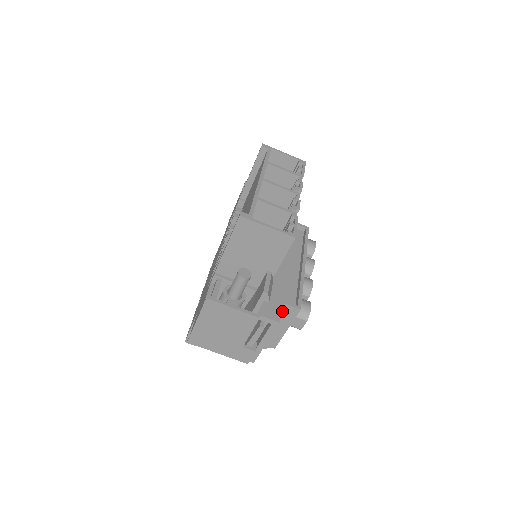
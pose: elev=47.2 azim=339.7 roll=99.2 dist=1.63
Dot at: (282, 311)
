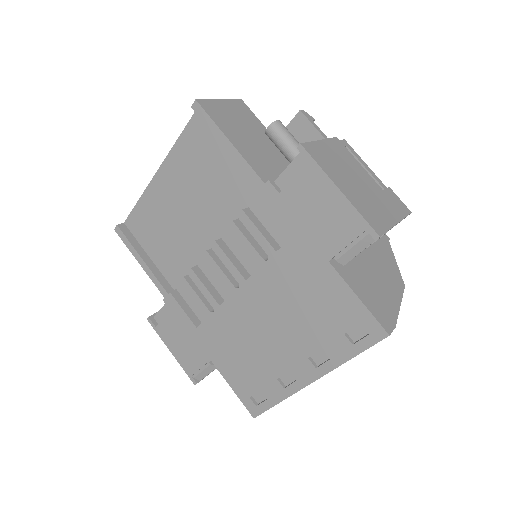
Dot at: occluded
